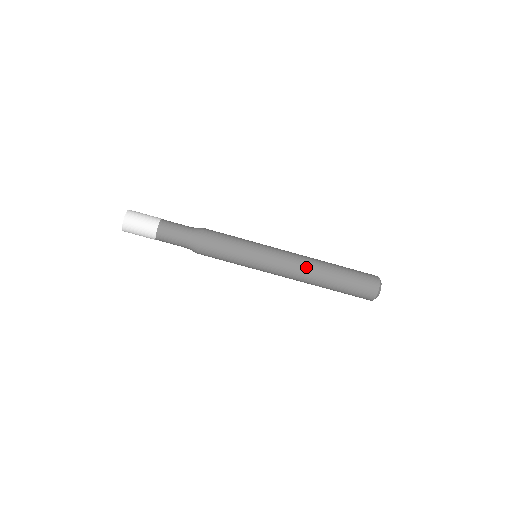
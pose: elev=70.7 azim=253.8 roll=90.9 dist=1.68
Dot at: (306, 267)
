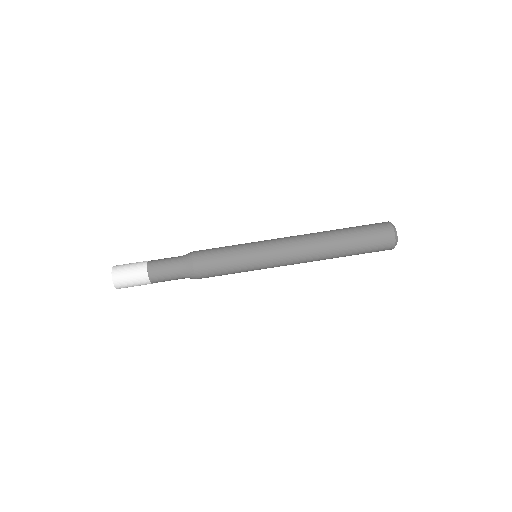
Dot at: (308, 239)
